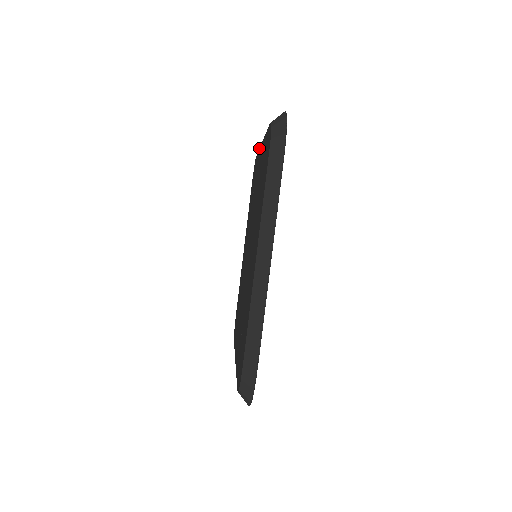
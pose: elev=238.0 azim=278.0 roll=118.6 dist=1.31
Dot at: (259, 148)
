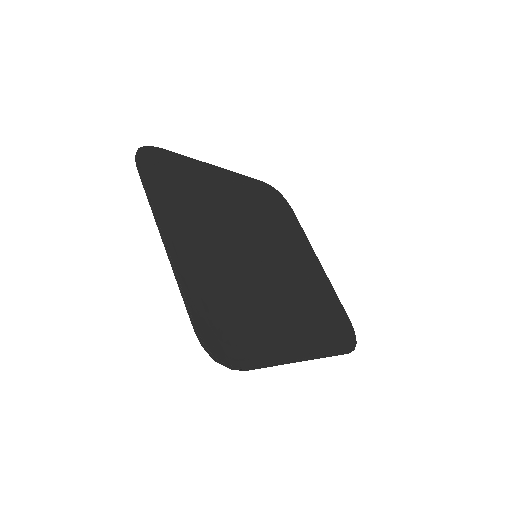
Dot at: occluded
